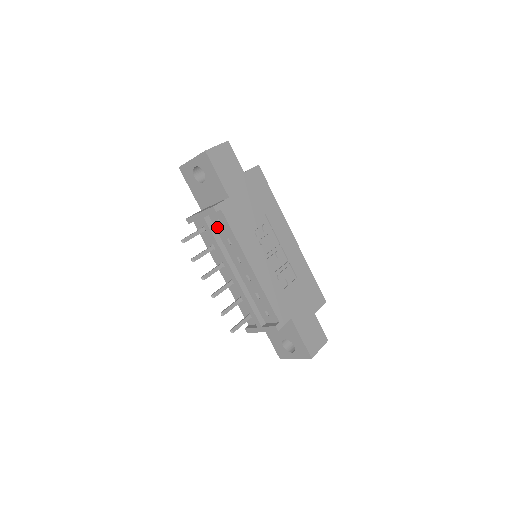
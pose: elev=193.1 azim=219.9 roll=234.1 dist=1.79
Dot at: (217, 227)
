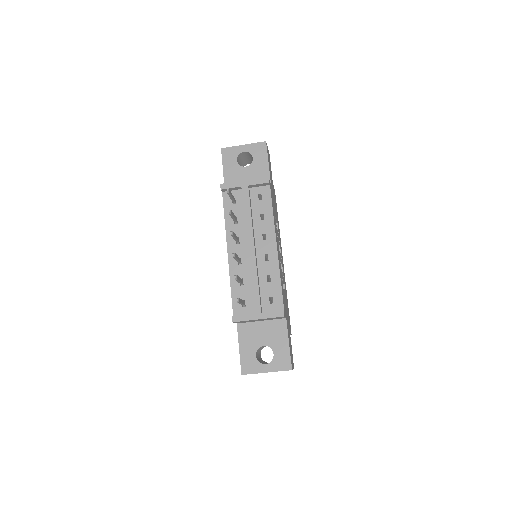
Dot at: (254, 201)
